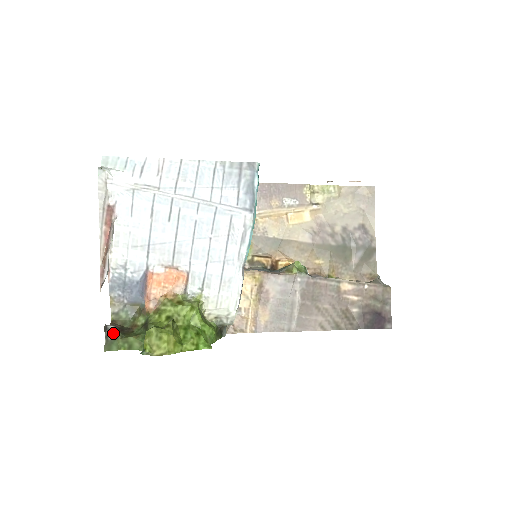
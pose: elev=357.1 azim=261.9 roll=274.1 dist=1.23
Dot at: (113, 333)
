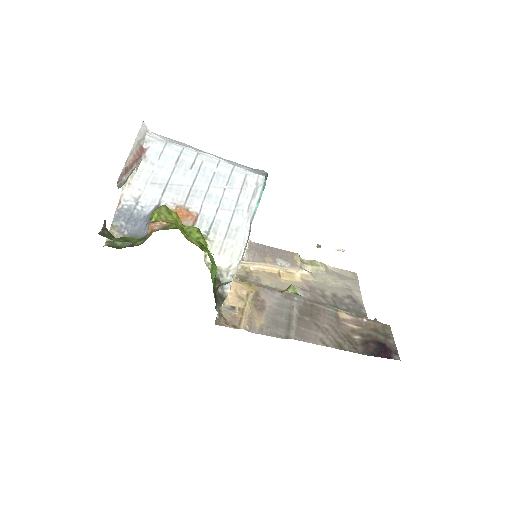
Dot at: (110, 233)
